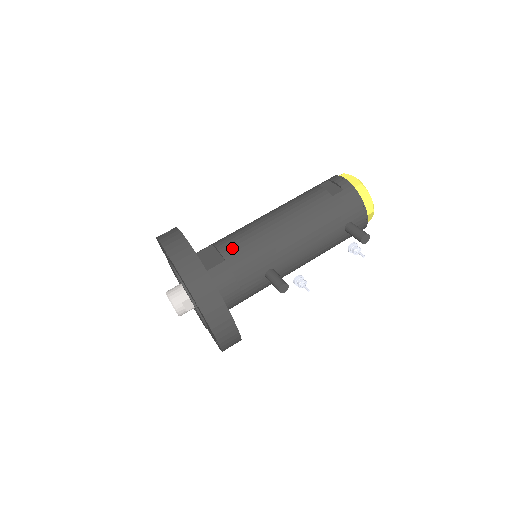
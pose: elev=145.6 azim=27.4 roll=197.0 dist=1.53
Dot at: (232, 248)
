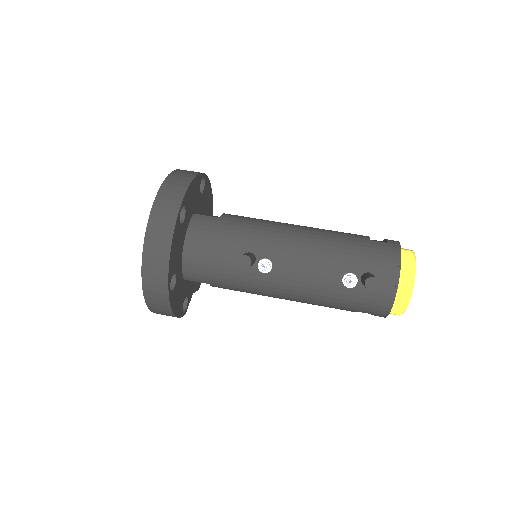
Dot at: (235, 216)
